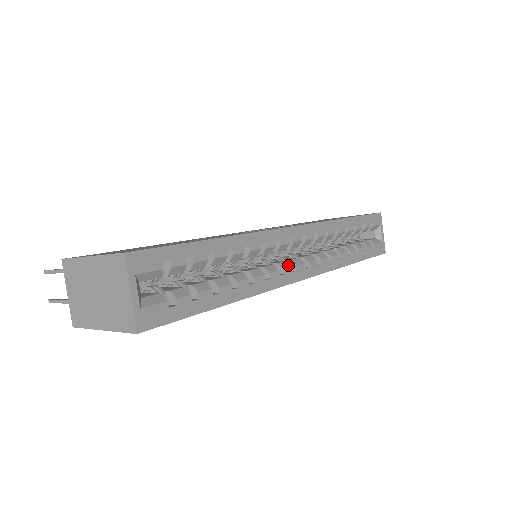
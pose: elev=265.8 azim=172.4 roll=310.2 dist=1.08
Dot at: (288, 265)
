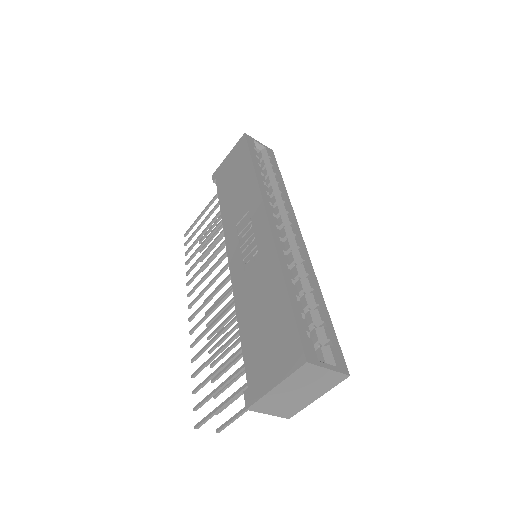
Dot at: (293, 240)
